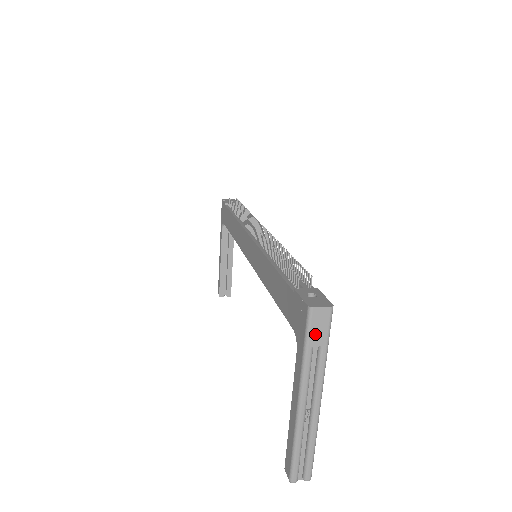
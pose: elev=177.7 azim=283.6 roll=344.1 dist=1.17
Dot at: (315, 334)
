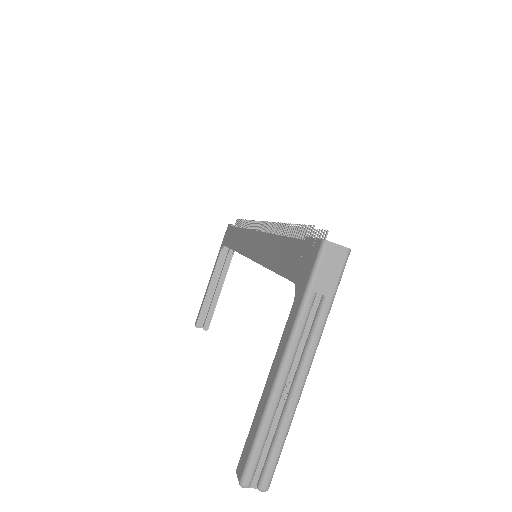
Dot at: (323, 277)
